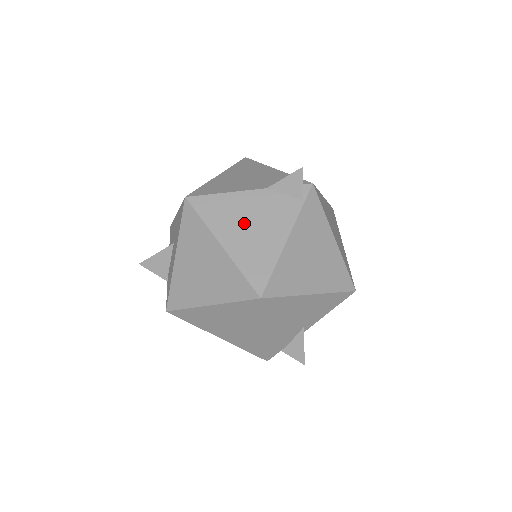
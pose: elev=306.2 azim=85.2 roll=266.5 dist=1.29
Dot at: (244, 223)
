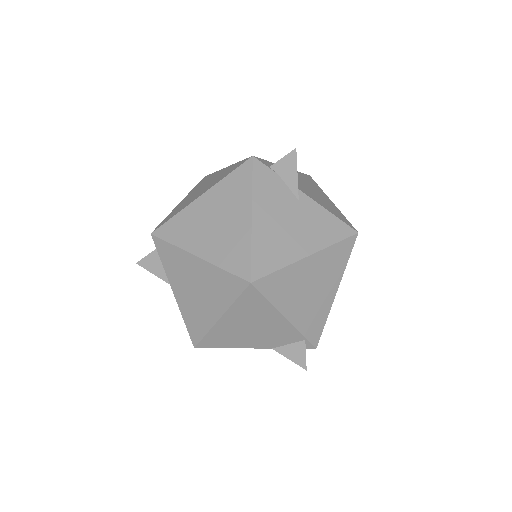
Dot at: occluded
